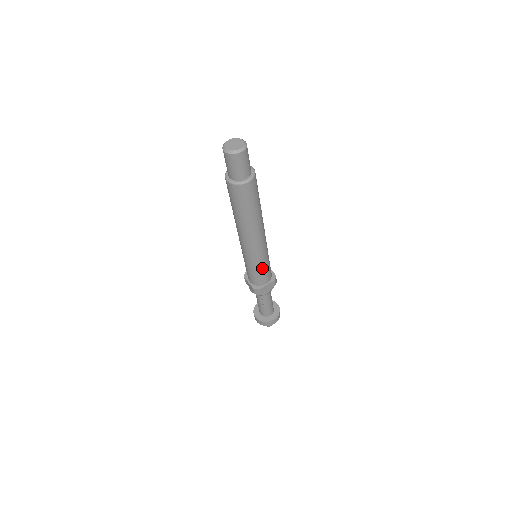
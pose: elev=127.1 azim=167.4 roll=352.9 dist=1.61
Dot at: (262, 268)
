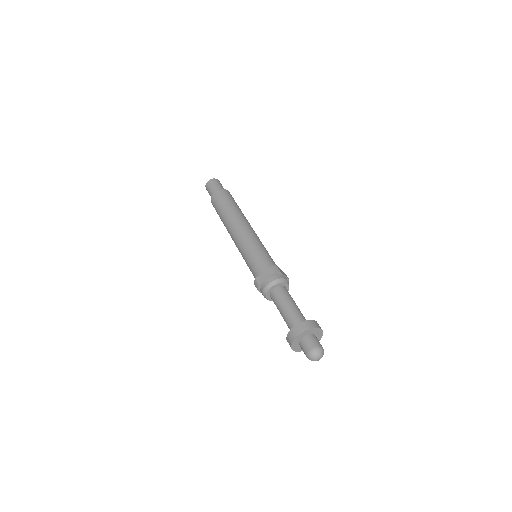
Dot at: (251, 256)
